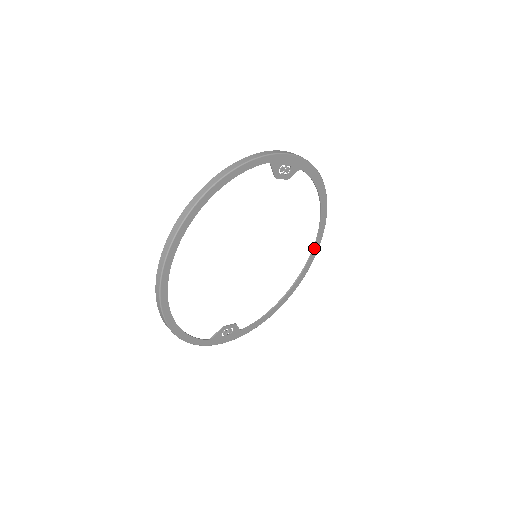
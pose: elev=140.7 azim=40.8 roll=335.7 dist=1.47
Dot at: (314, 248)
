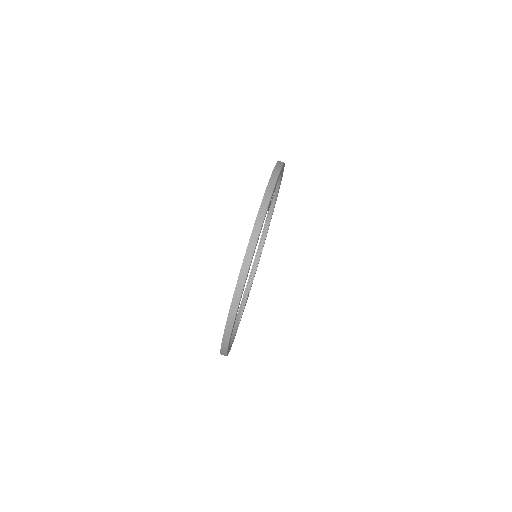
Dot at: (276, 198)
